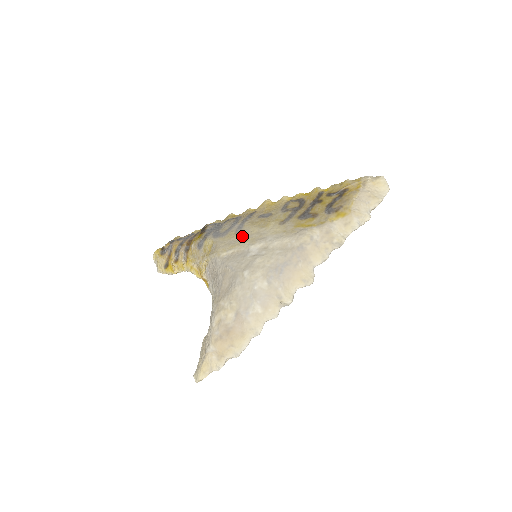
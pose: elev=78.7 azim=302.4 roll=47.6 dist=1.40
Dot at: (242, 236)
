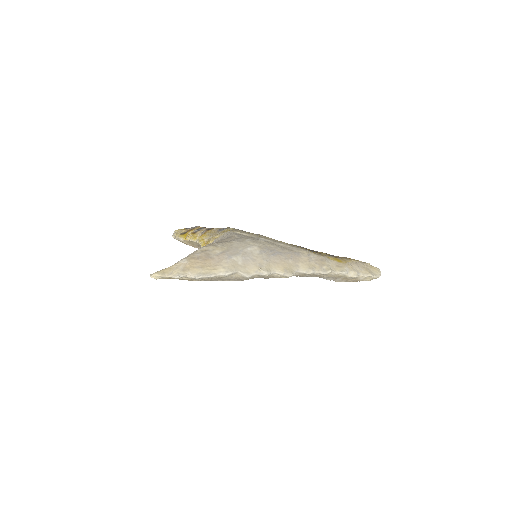
Dot at: (258, 235)
